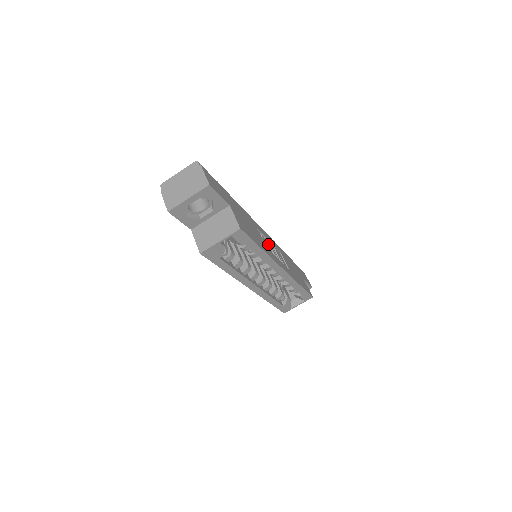
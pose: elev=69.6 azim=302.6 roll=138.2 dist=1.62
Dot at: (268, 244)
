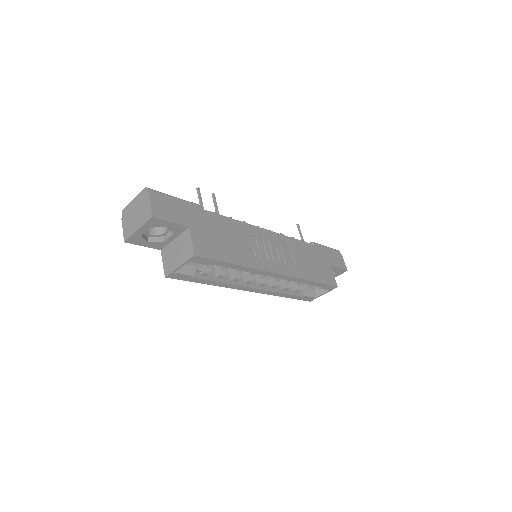
Dot at: (263, 246)
